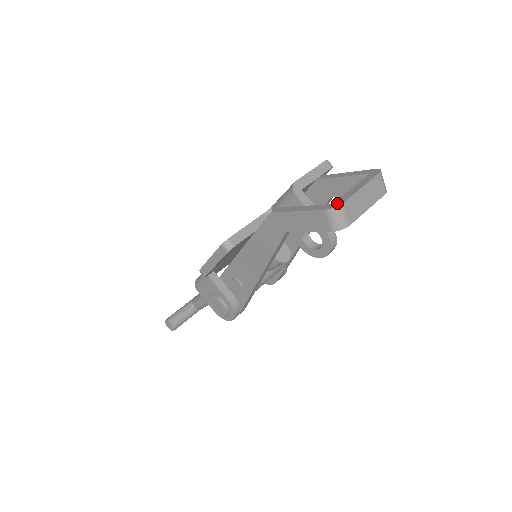
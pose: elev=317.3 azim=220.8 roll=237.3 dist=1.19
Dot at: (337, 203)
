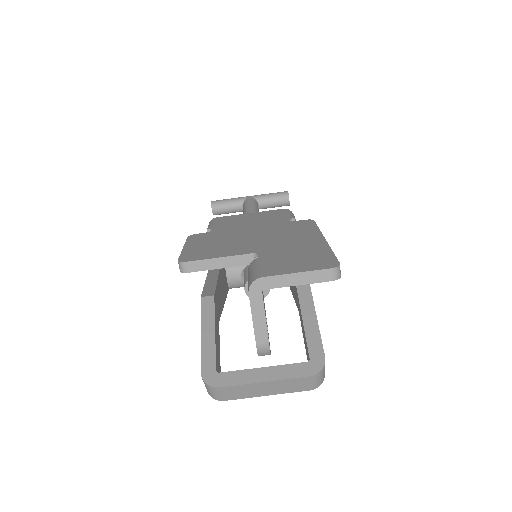
Dot at: (217, 380)
